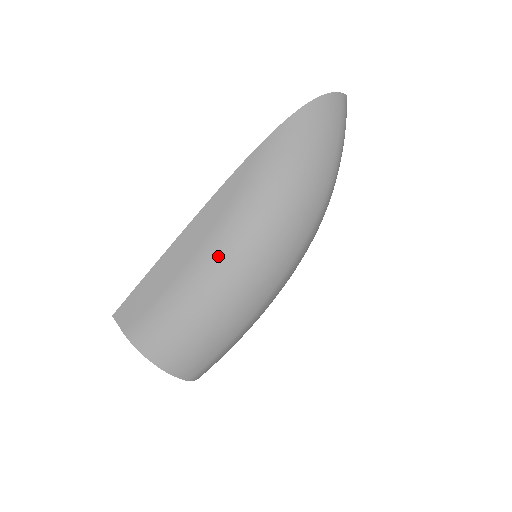
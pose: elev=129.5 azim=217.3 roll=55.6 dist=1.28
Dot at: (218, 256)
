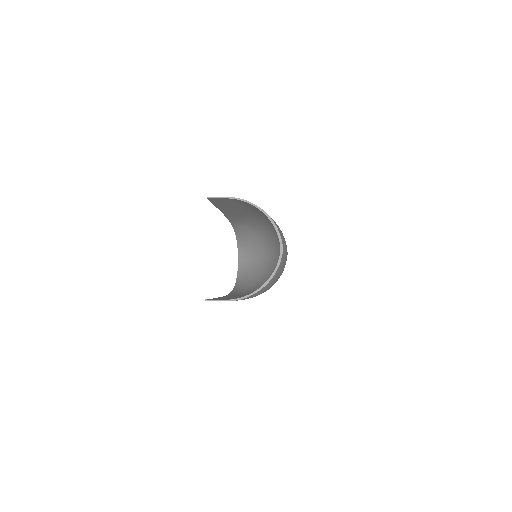
Dot at: occluded
